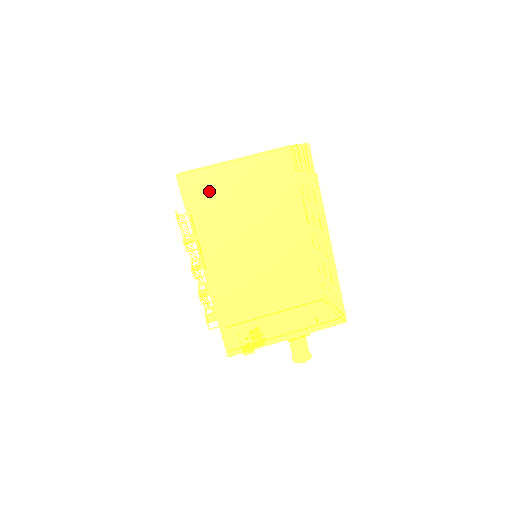
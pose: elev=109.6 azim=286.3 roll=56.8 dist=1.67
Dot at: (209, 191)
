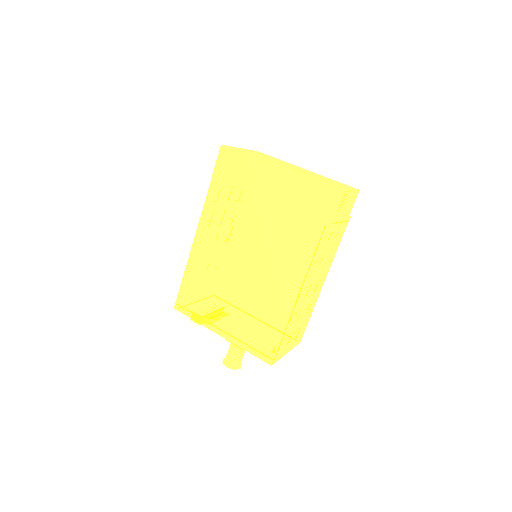
Dot at: (236, 173)
